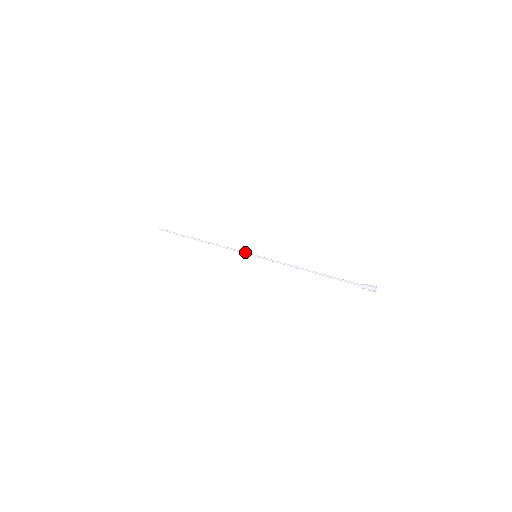
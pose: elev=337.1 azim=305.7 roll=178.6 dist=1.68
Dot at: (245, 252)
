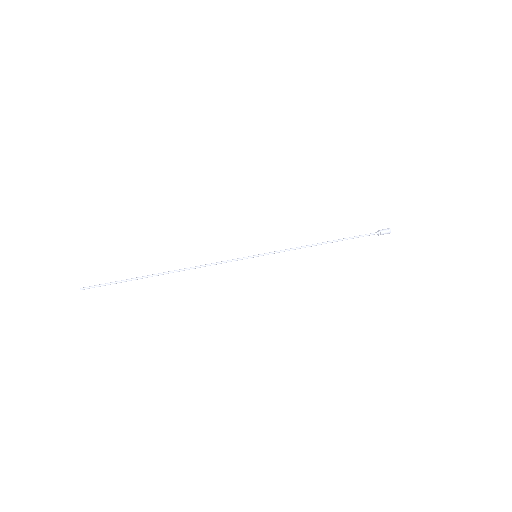
Dot at: (241, 259)
